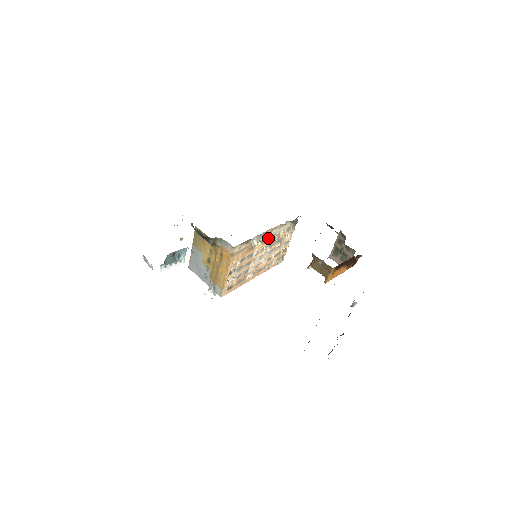
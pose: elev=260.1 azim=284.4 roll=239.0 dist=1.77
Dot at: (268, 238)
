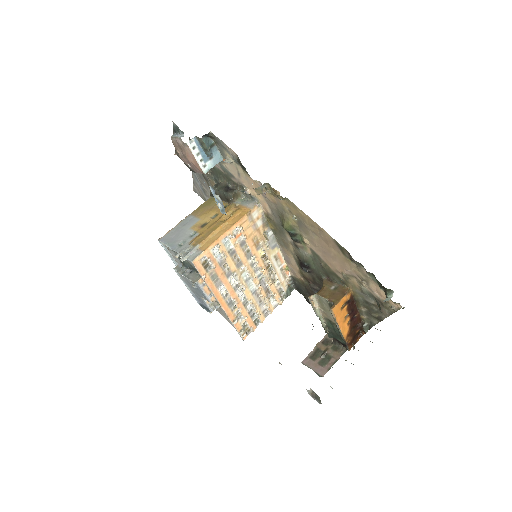
Dot at: (268, 264)
